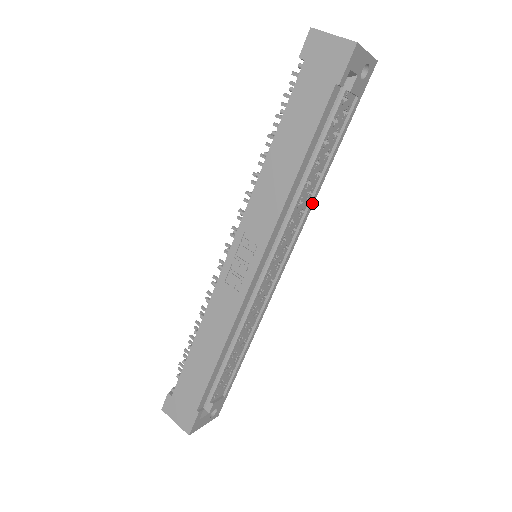
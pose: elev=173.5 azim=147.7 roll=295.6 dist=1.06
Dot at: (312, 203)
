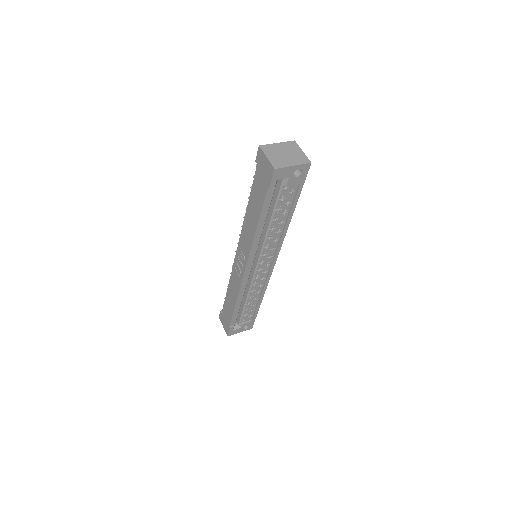
Dot at: (284, 236)
